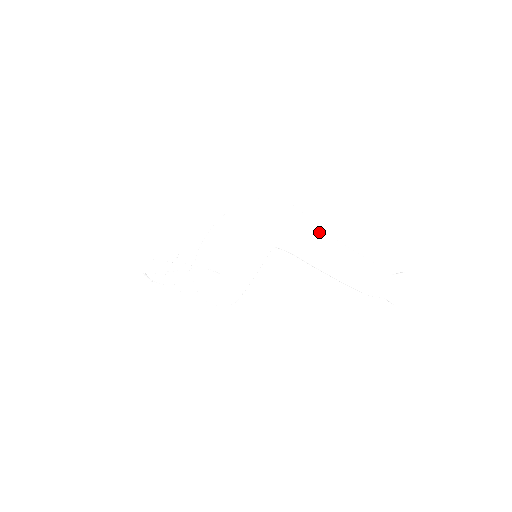
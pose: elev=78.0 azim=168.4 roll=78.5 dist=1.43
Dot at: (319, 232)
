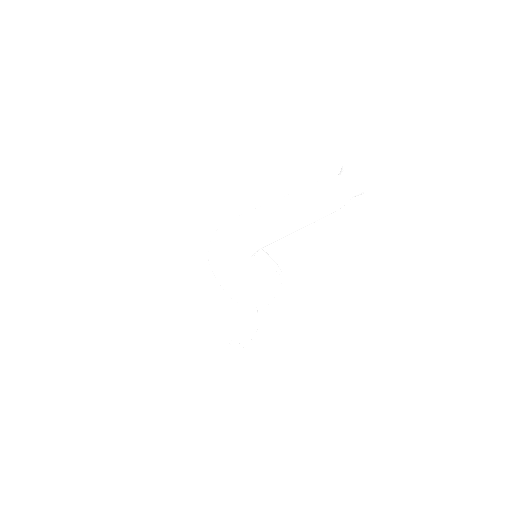
Dot at: (267, 225)
